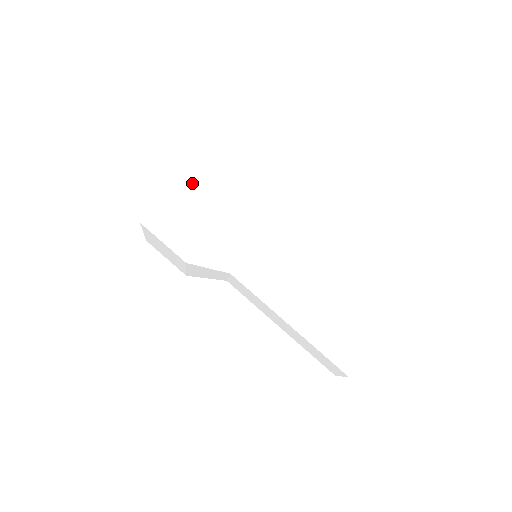
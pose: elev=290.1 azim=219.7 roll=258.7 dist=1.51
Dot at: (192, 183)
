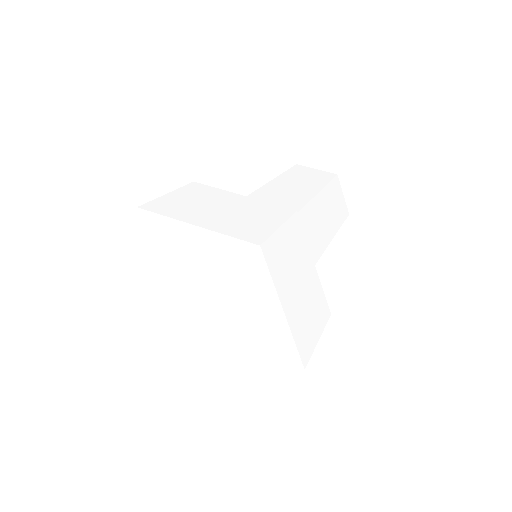
Dot at: occluded
